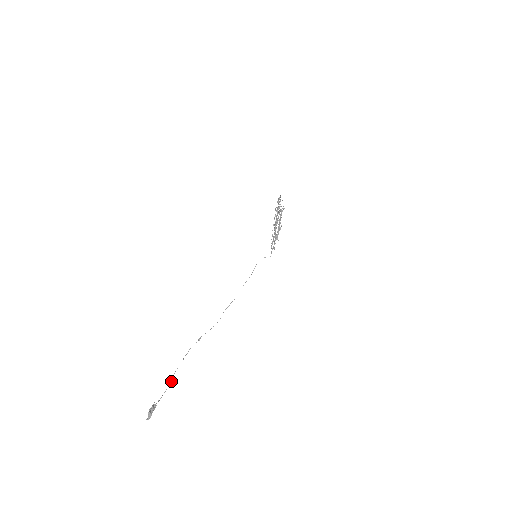
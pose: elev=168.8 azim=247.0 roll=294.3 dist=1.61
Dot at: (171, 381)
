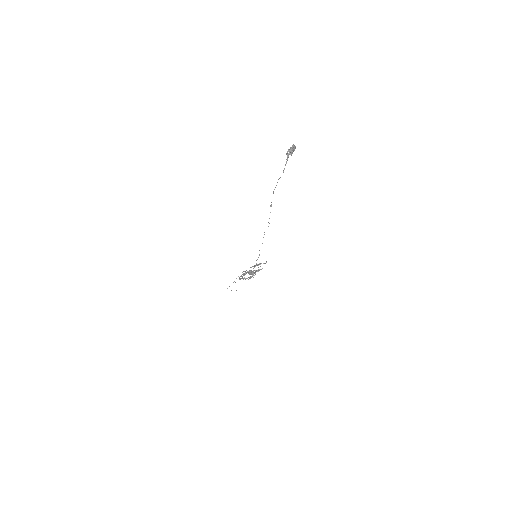
Dot at: occluded
